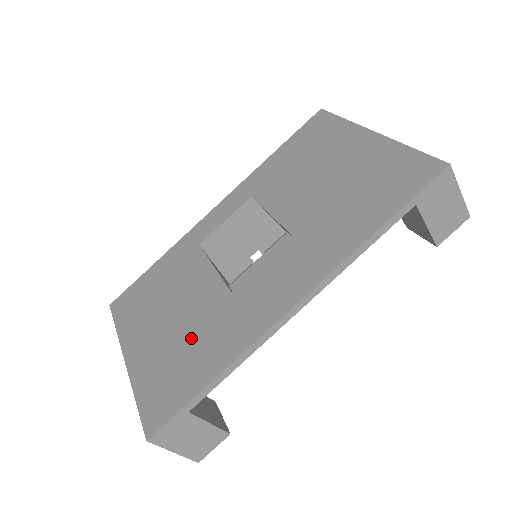
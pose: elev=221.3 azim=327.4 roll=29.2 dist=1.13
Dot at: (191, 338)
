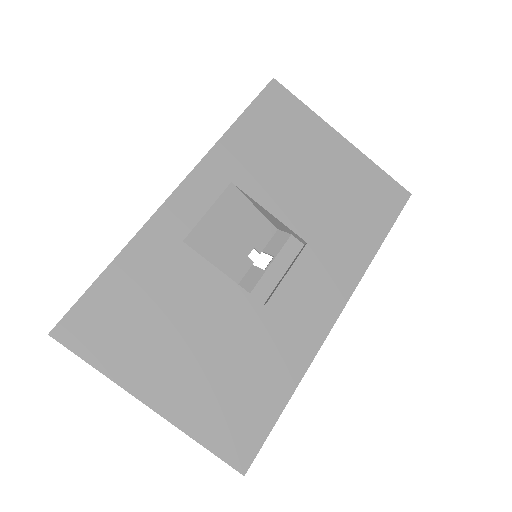
Dot at: (241, 362)
